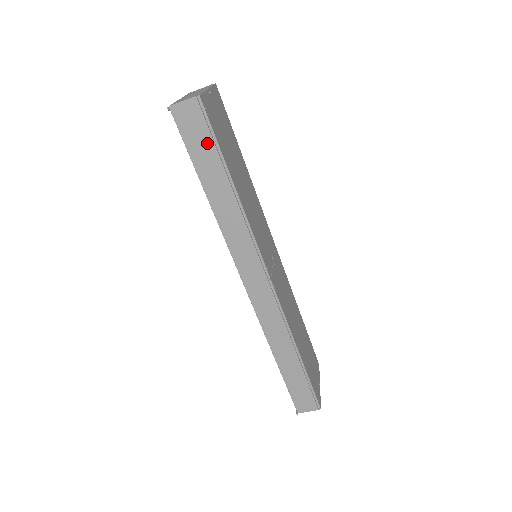
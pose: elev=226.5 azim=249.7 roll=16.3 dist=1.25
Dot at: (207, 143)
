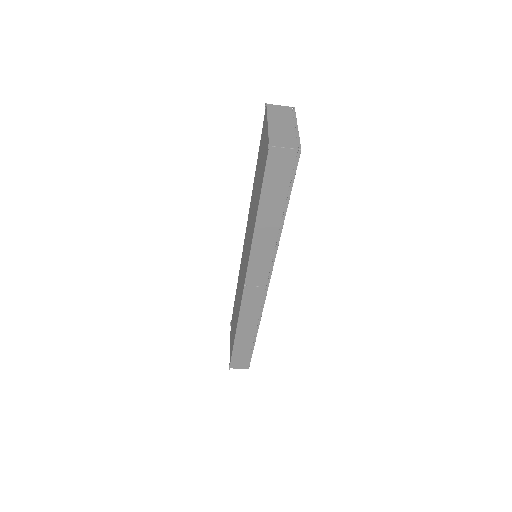
Dot at: (283, 185)
